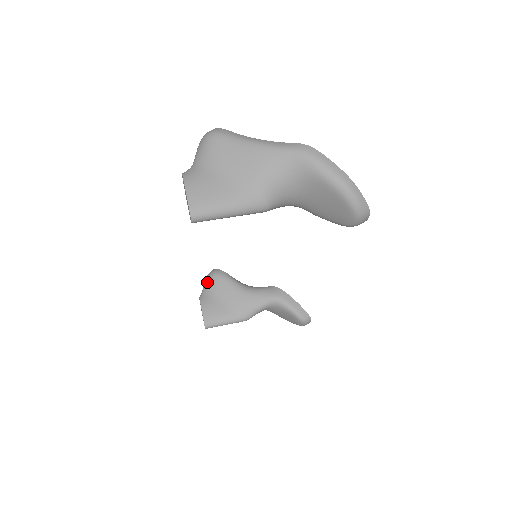
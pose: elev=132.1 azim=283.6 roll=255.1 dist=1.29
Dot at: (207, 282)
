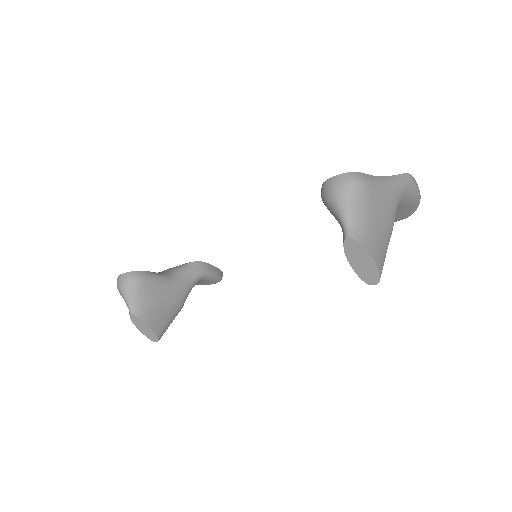
Dot at: (132, 292)
